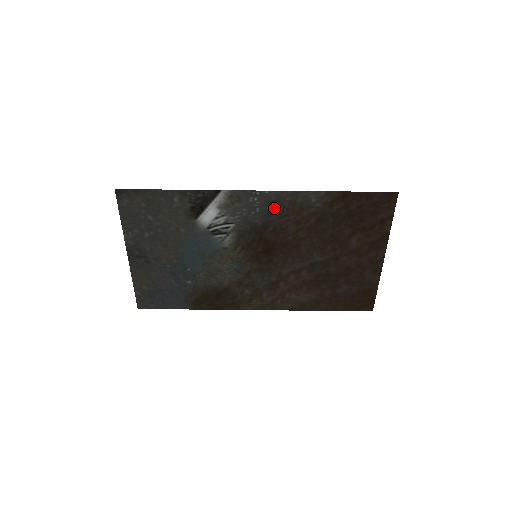
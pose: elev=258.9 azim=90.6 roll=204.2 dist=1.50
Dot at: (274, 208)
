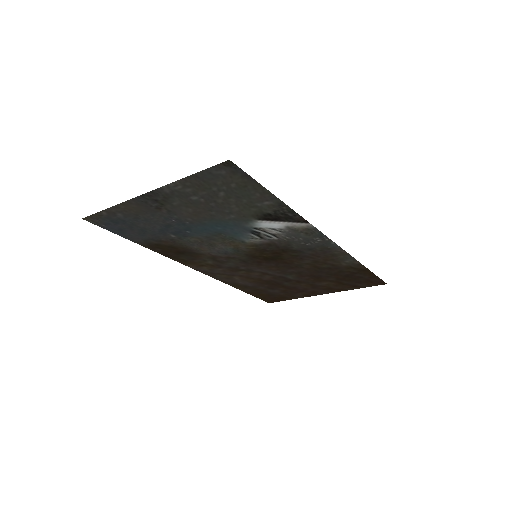
Dot at: (319, 250)
